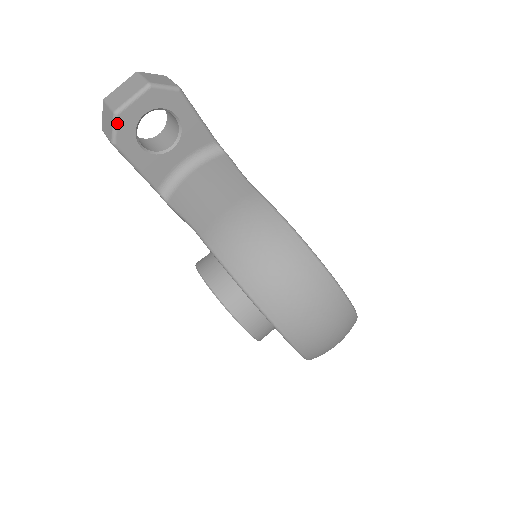
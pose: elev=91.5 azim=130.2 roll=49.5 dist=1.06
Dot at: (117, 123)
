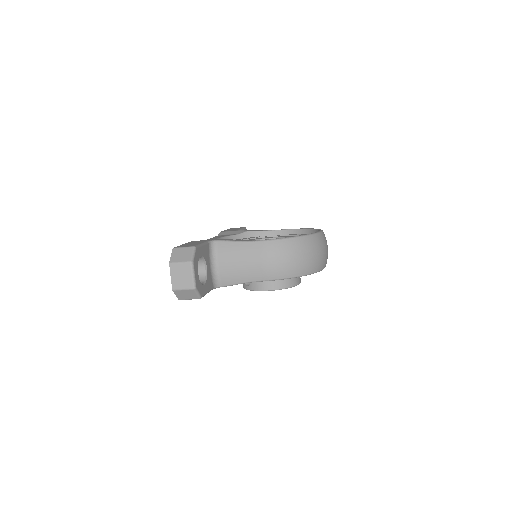
Dot at: (198, 290)
